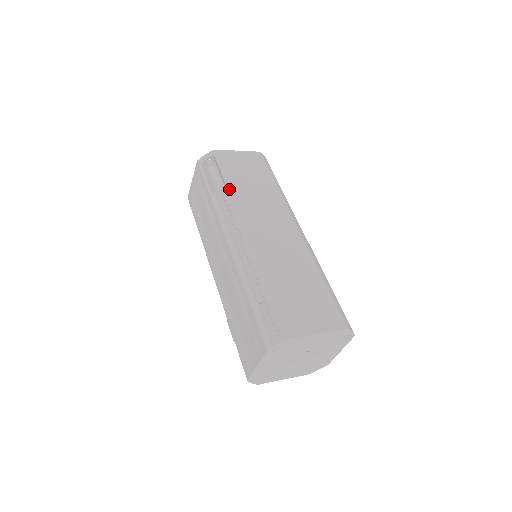
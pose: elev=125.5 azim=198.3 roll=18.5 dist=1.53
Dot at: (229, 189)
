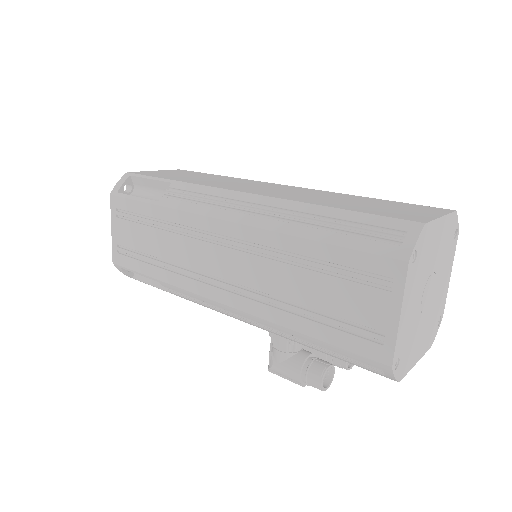
Dot at: (179, 182)
